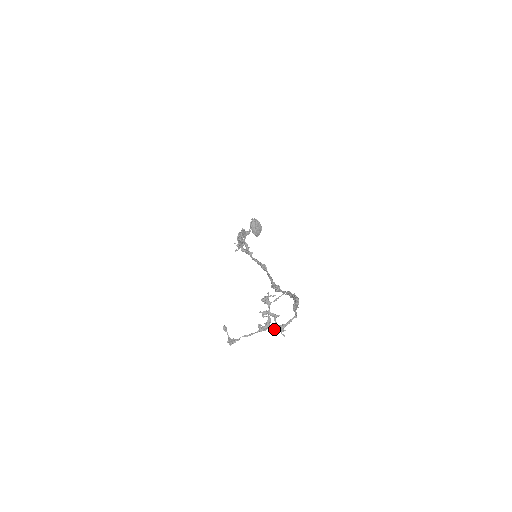
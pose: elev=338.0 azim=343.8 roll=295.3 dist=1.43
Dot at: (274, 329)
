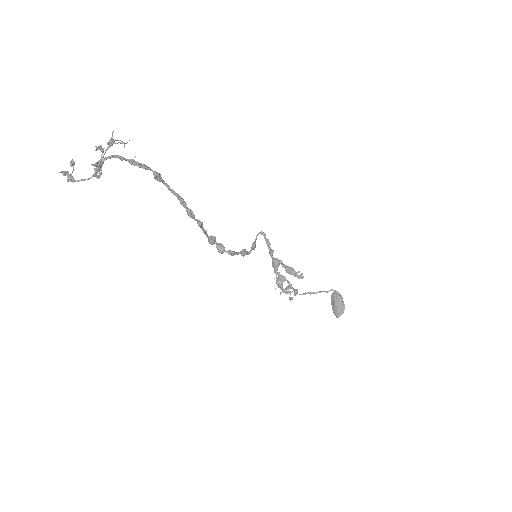
Dot at: (96, 166)
